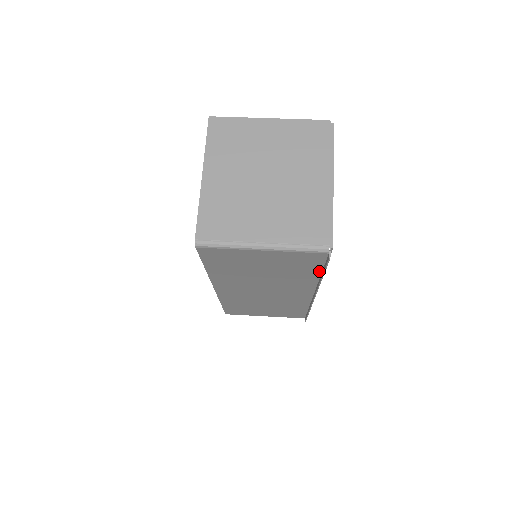
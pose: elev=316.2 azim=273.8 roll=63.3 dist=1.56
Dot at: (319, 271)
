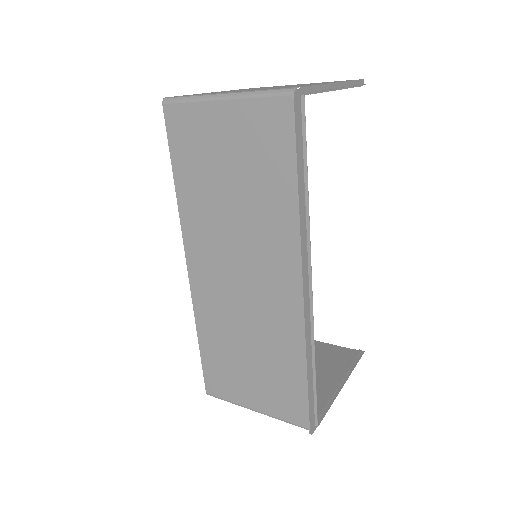
Dot at: (295, 174)
